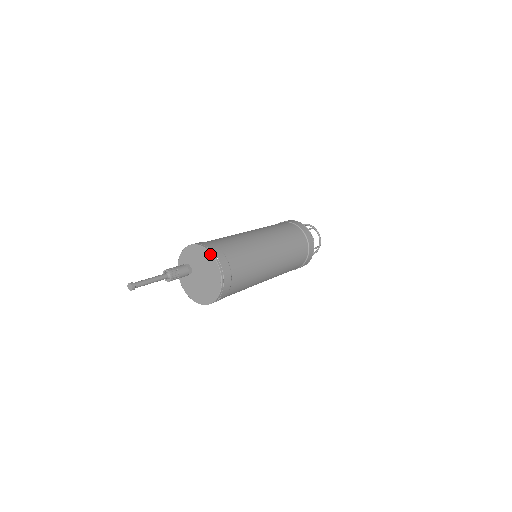
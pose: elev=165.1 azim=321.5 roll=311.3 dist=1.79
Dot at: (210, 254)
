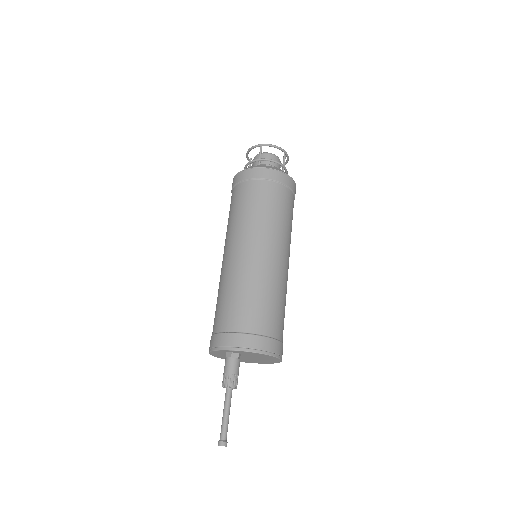
Dot at: (280, 360)
